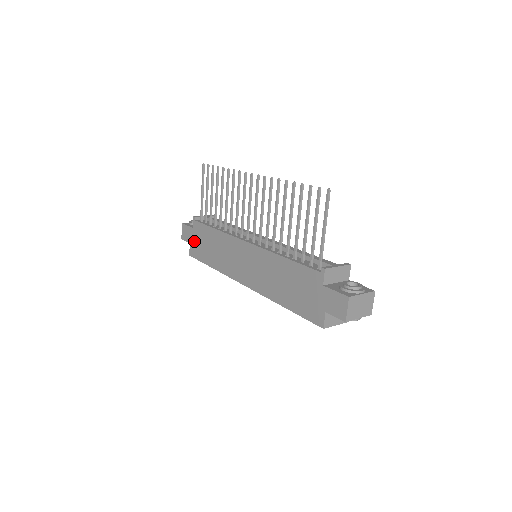
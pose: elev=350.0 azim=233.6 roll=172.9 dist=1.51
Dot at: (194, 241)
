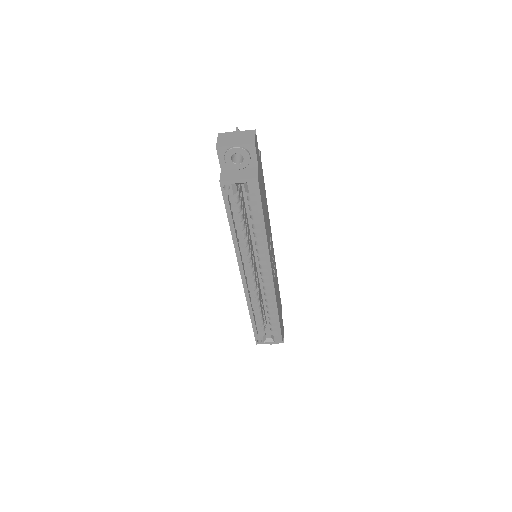
Dot at: occluded
